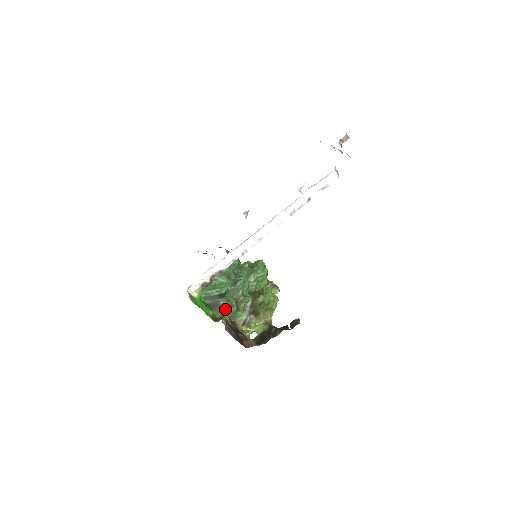
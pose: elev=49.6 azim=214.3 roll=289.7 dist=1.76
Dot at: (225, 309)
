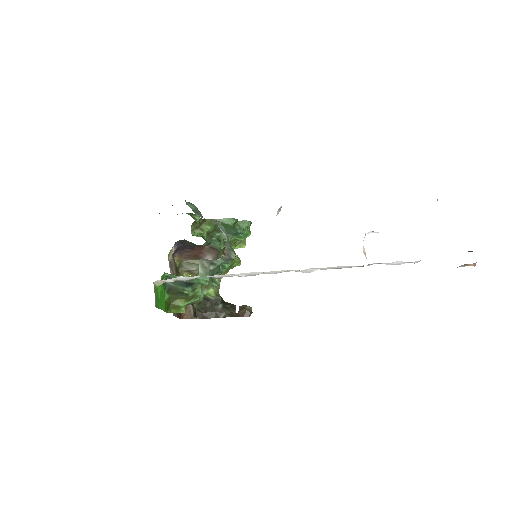
Dot at: (185, 299)
